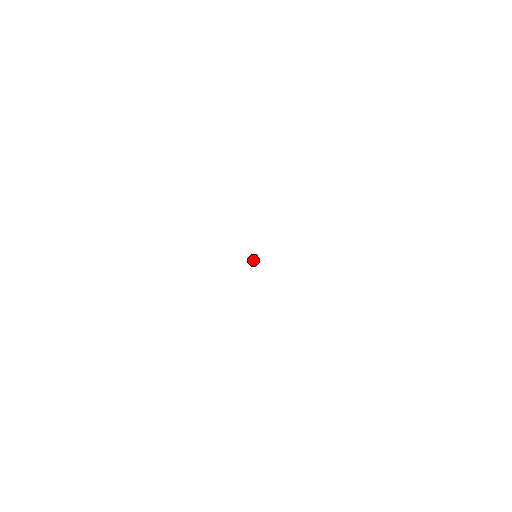
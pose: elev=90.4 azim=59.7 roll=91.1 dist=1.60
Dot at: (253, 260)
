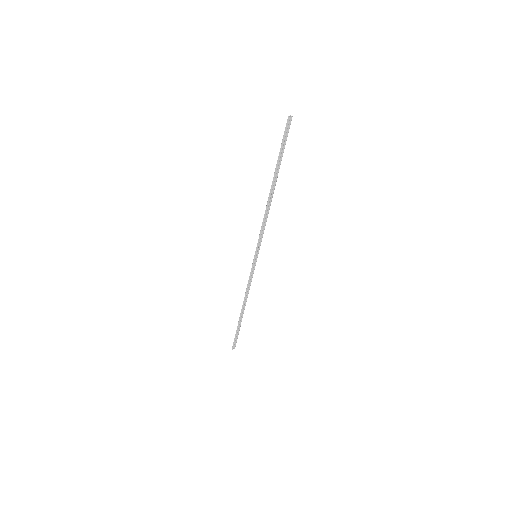
Dot at: (289, 117)
